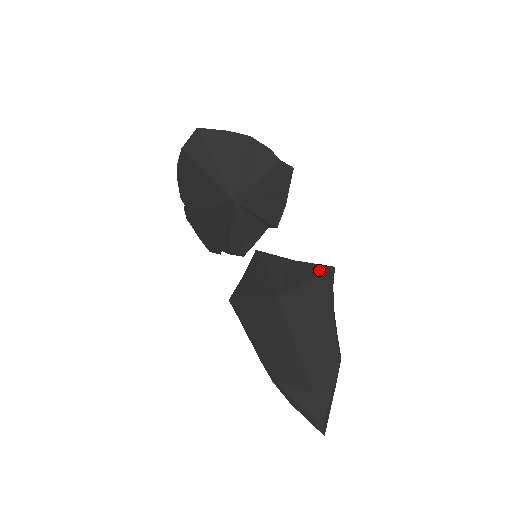
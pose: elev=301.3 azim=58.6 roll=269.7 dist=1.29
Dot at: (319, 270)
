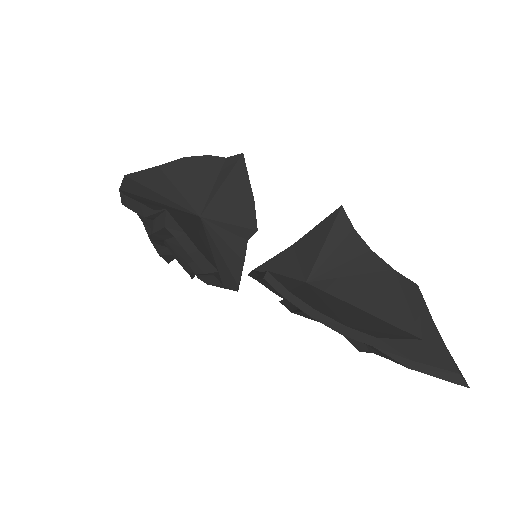
Dot at: (329, 221)
